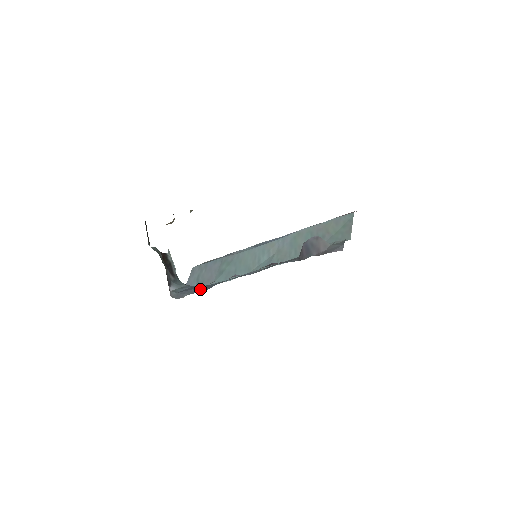
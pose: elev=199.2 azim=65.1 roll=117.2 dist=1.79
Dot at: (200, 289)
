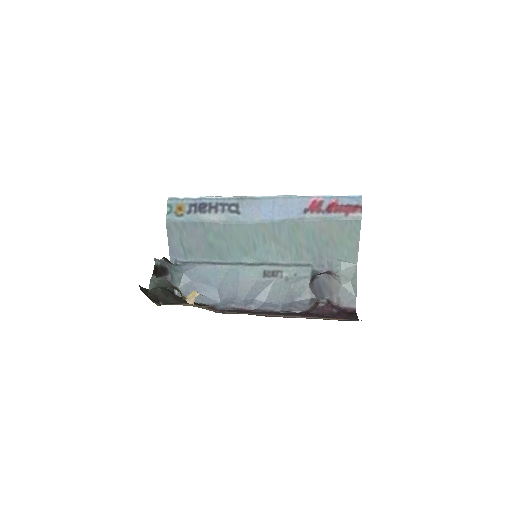
Dot at: (210, 297)
